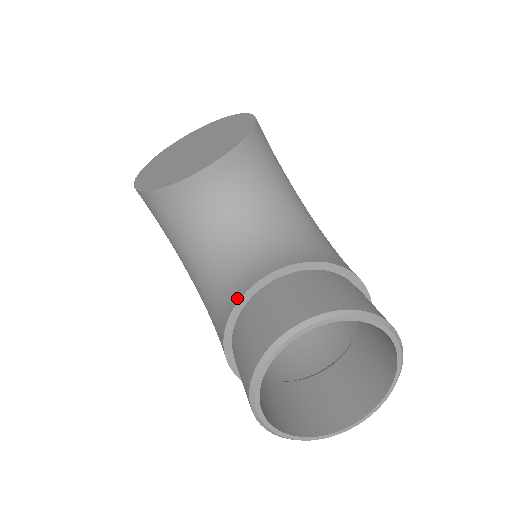
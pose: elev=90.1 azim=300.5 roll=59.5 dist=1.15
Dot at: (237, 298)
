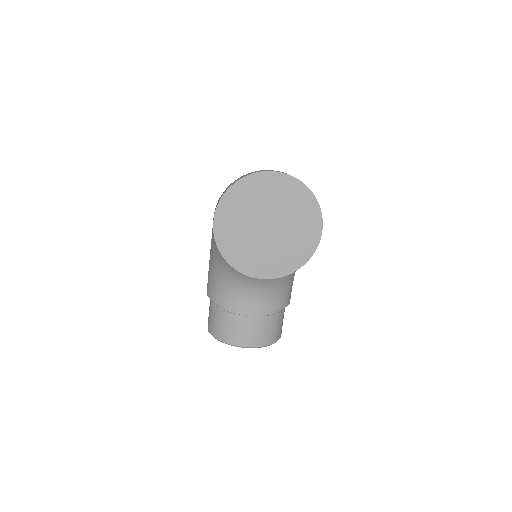
Dot at: (231, 306)
